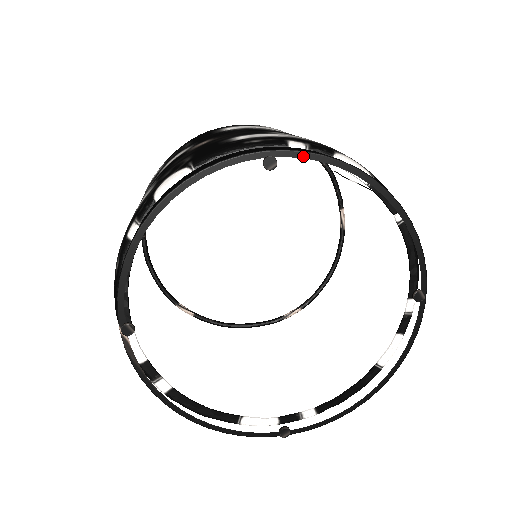
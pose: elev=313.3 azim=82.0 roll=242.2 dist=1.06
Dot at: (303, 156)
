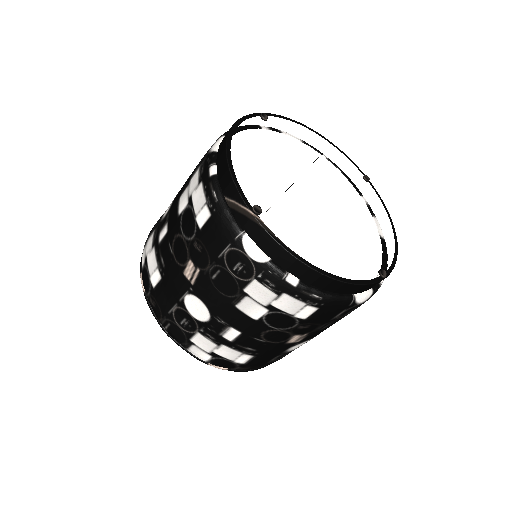
Dot at: (274, 116)
